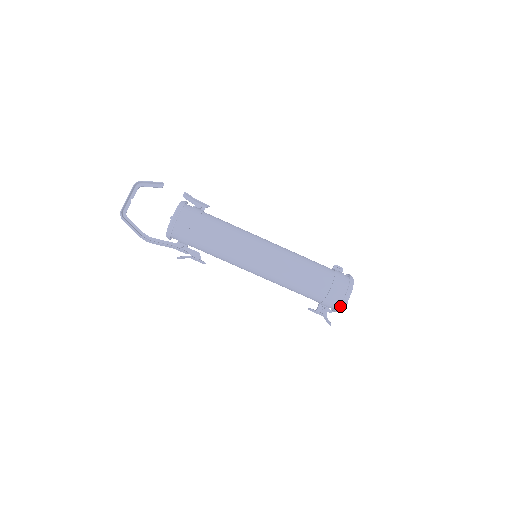
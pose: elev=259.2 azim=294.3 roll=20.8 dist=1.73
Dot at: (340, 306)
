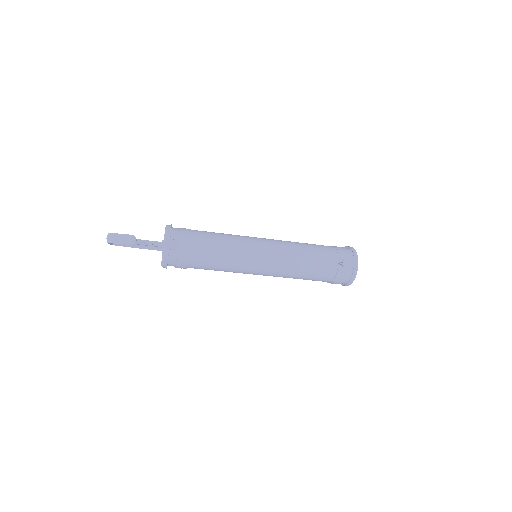
Dot at: occluded
